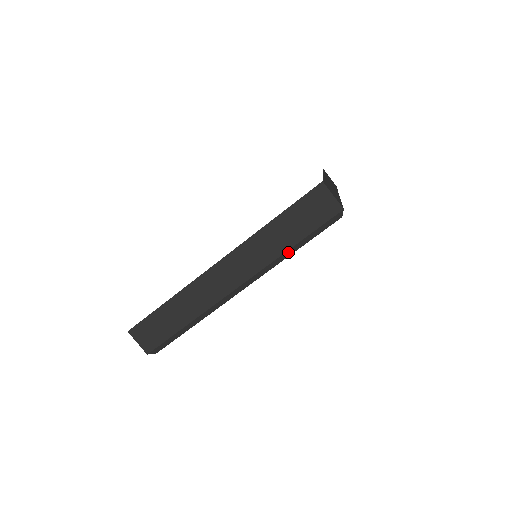
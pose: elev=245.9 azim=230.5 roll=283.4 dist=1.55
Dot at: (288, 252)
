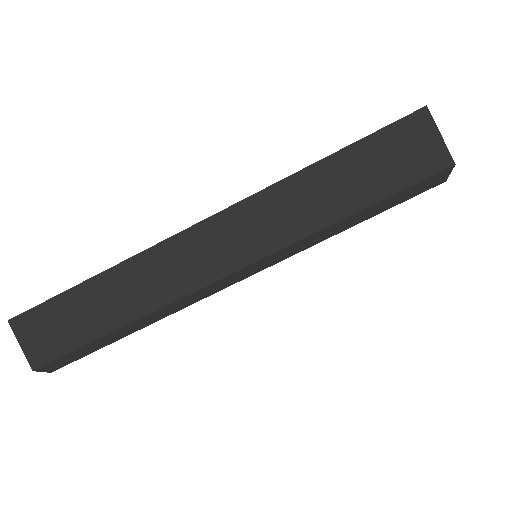
Dot at: (334, 227)
